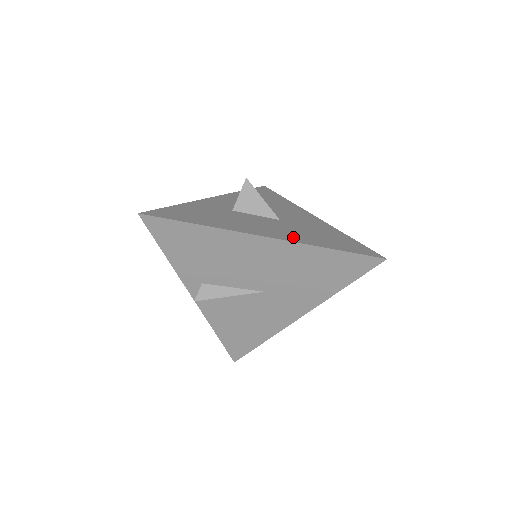
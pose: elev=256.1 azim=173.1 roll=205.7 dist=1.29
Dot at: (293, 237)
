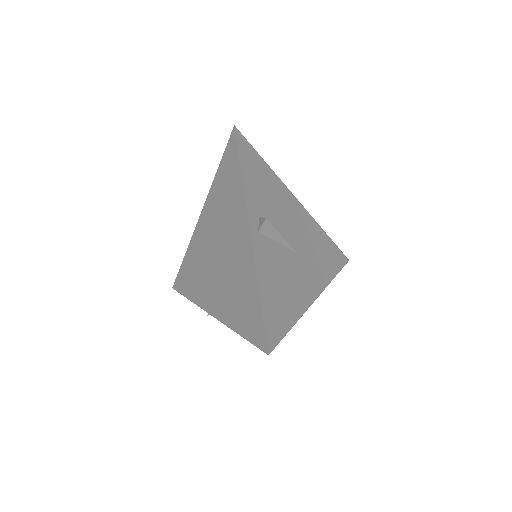
Dot at: occluded
